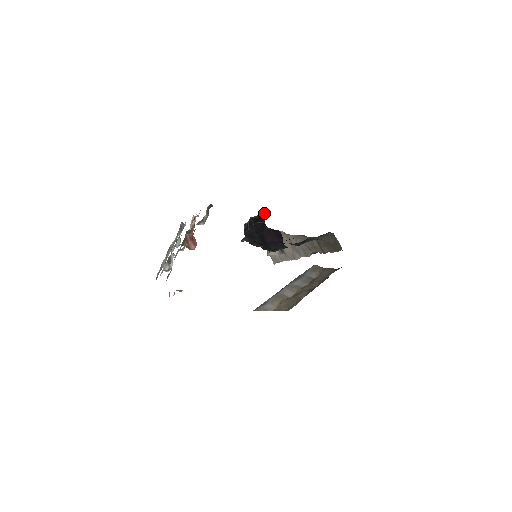
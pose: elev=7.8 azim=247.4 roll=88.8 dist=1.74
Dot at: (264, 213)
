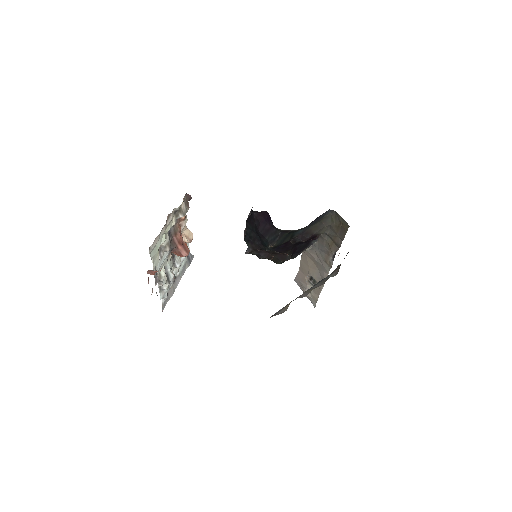
Dot at: occluded
